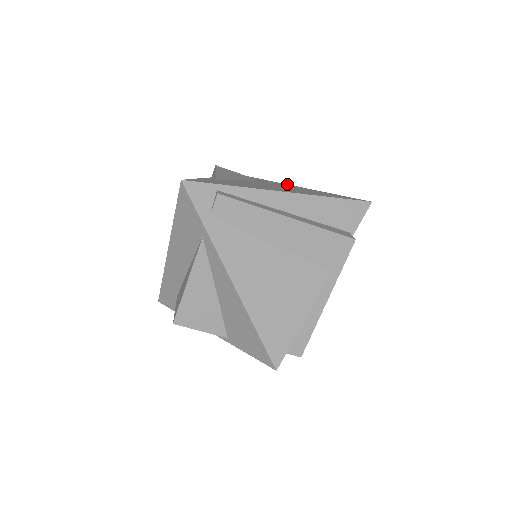
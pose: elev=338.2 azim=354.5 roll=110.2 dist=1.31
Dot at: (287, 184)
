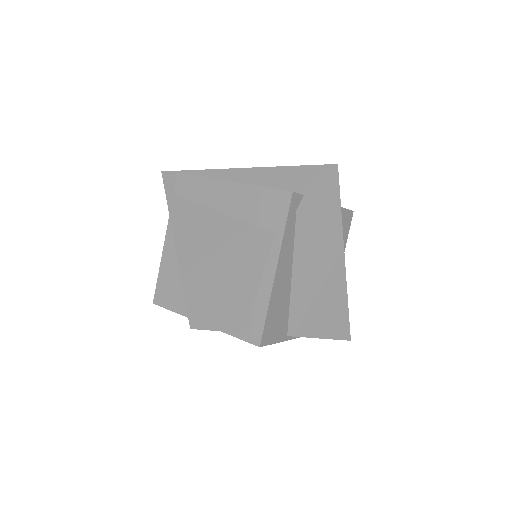
Dot at: occluded
